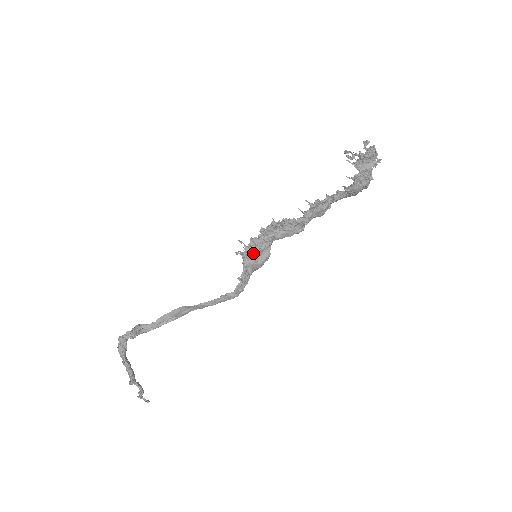
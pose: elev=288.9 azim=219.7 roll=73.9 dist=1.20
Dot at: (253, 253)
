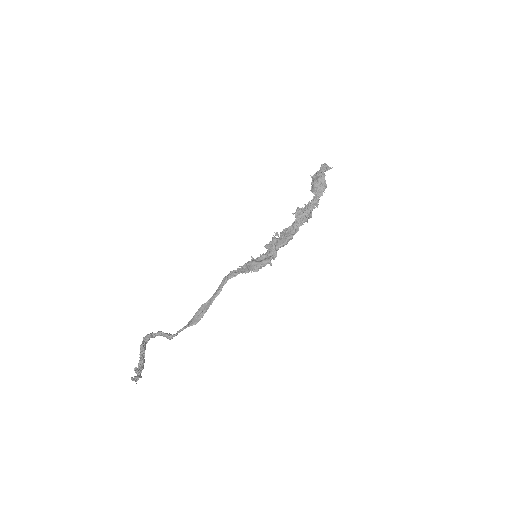
Dot at: (257, 259)
